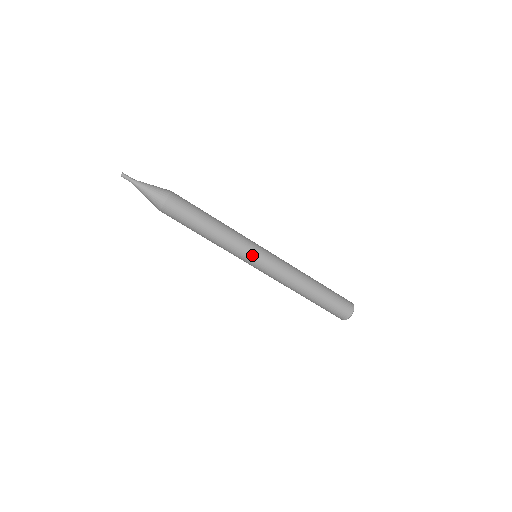
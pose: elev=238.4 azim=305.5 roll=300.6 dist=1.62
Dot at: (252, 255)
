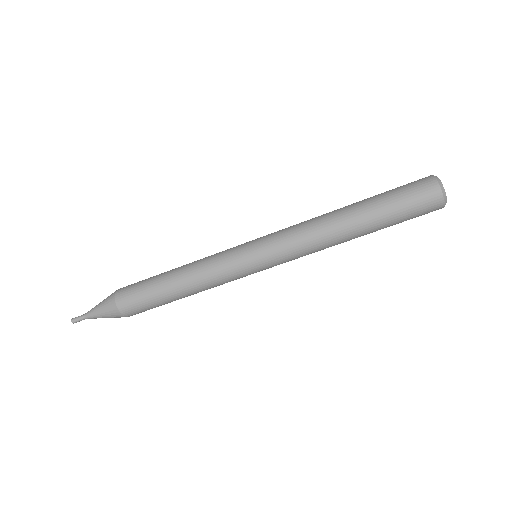
Dot at: (242, 261)
